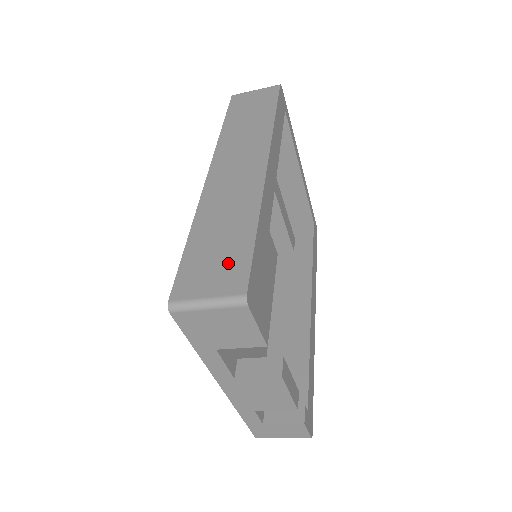
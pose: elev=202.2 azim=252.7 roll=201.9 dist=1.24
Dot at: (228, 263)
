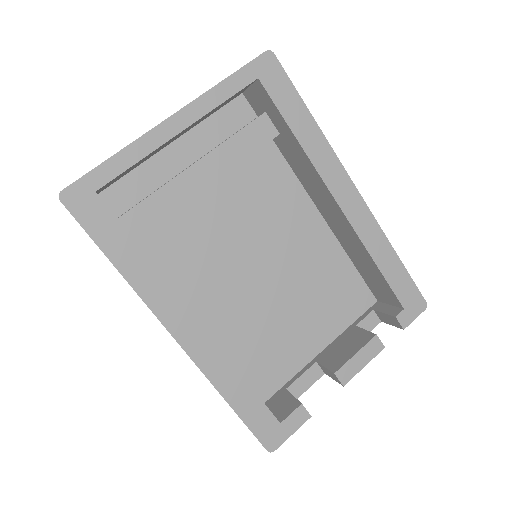
Dot at: occluded
